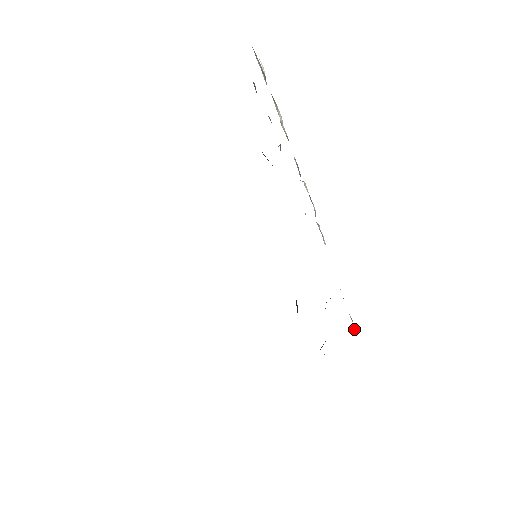
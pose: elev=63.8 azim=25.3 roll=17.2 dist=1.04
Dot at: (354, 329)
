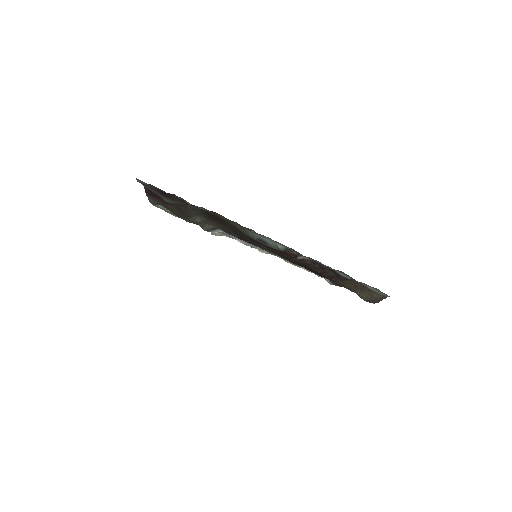
Dot at: occluded
